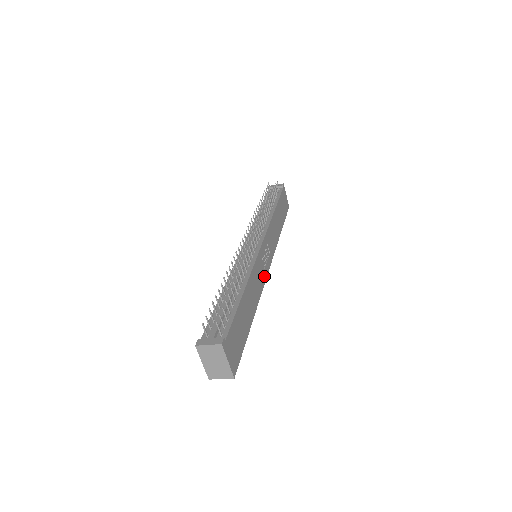
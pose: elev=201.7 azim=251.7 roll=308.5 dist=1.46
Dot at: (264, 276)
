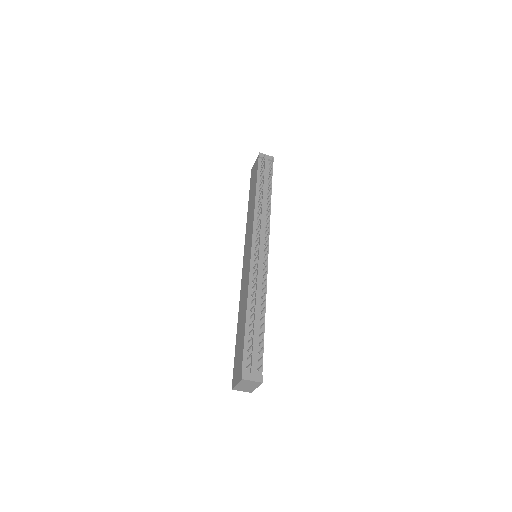
Dot at: occluded
